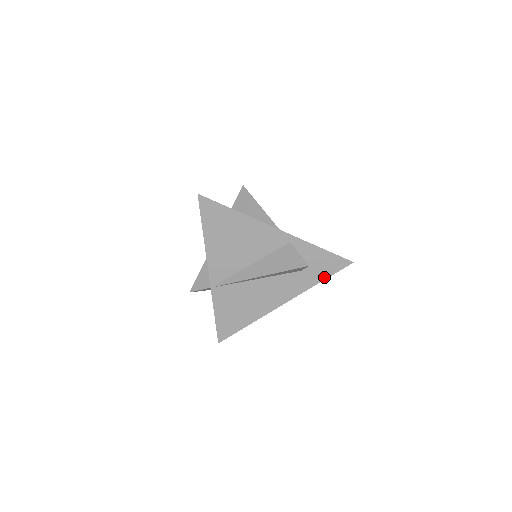
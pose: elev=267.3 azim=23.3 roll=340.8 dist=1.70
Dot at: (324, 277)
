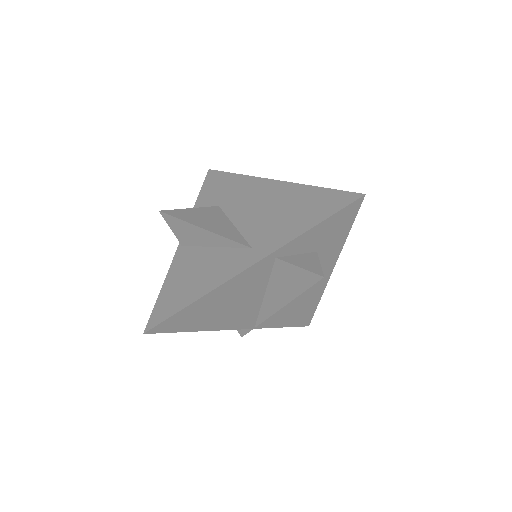
Dot at: (347, 230)
